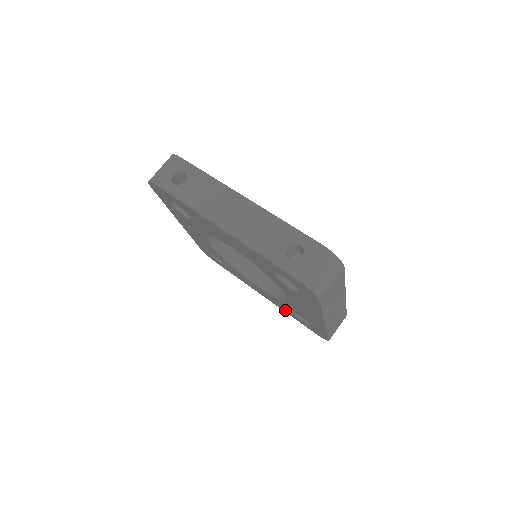
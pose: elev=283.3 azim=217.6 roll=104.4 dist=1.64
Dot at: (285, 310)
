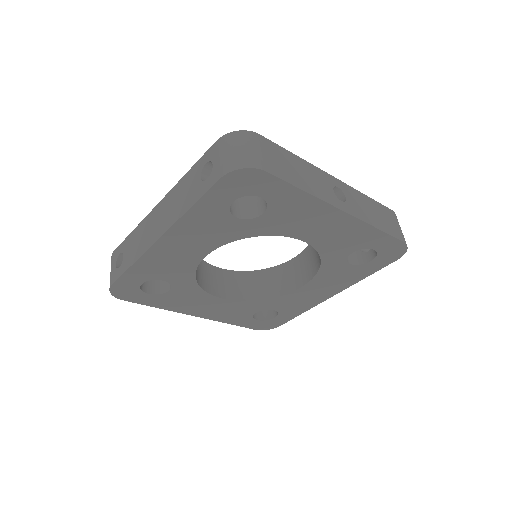
Dot at: (352, 277)
